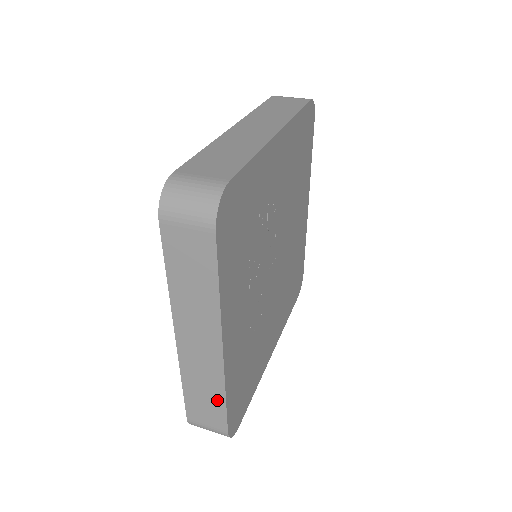
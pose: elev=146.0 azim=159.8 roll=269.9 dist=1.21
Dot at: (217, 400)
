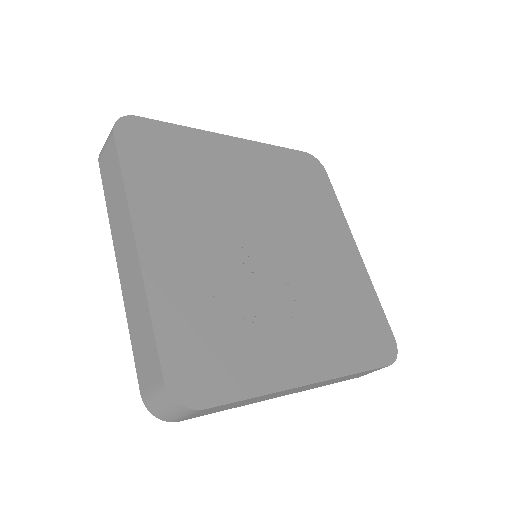
Dot at: occluded
